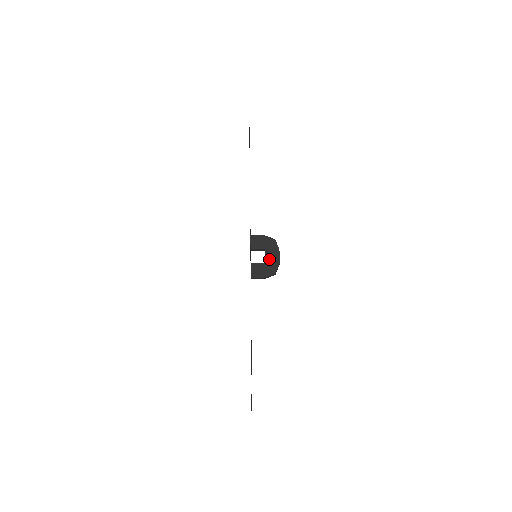
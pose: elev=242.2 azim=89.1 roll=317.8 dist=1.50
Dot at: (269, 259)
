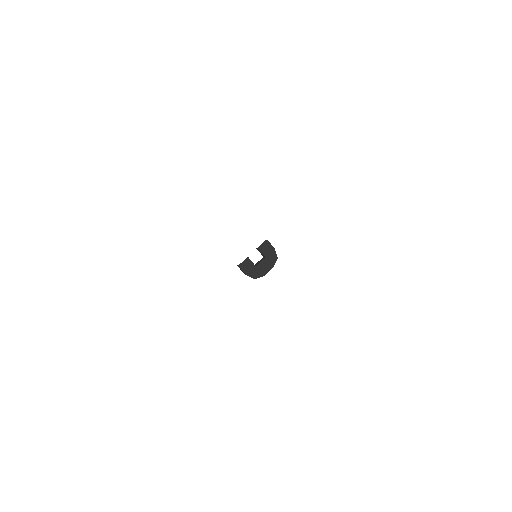
Dot at: (261, 266)
